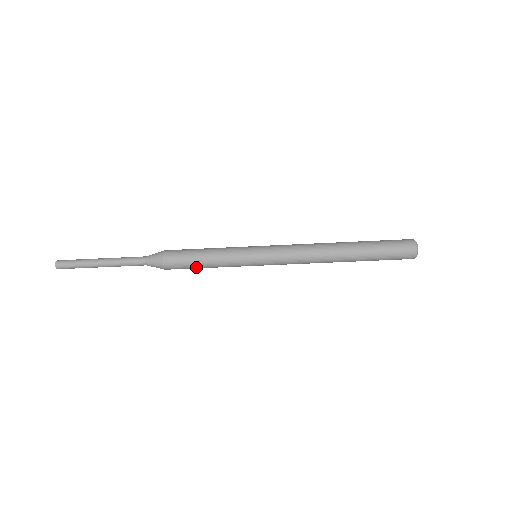
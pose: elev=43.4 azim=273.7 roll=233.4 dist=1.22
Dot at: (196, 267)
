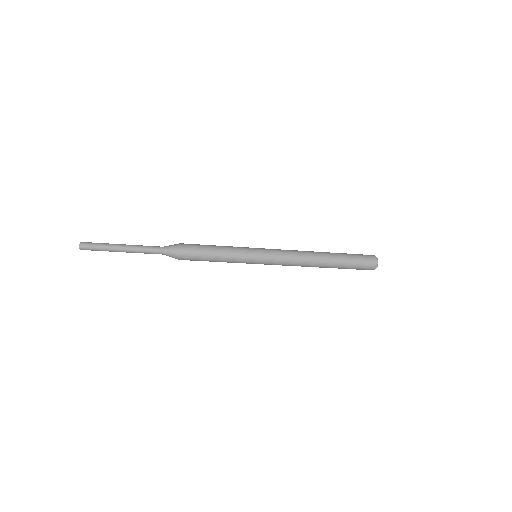
Dot at: occluded
